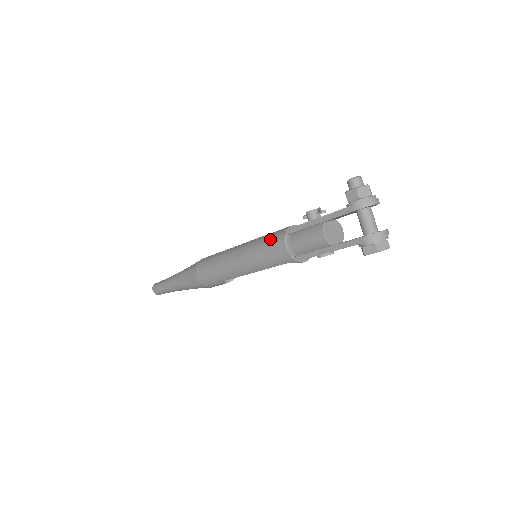
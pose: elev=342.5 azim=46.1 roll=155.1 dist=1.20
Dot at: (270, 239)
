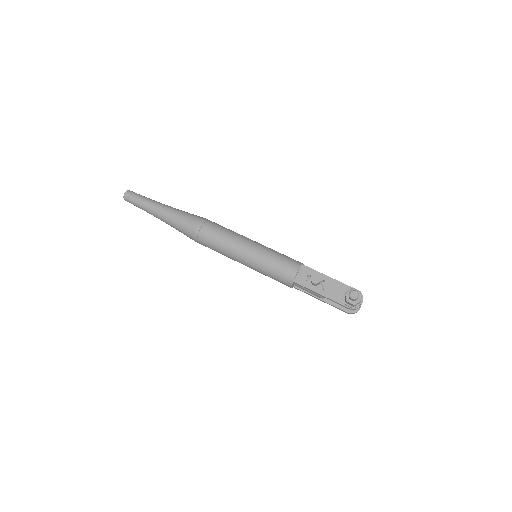
Dot at: (278, 276)
